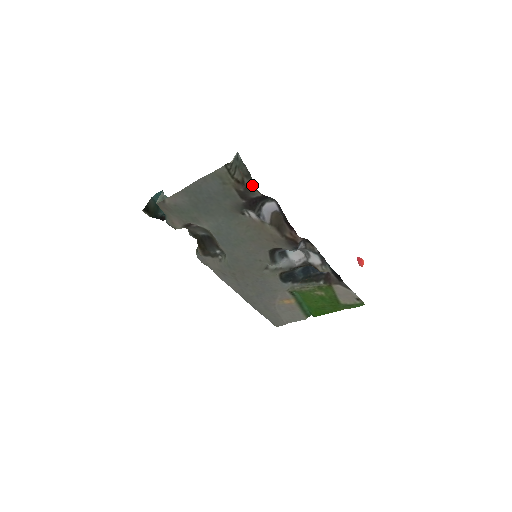
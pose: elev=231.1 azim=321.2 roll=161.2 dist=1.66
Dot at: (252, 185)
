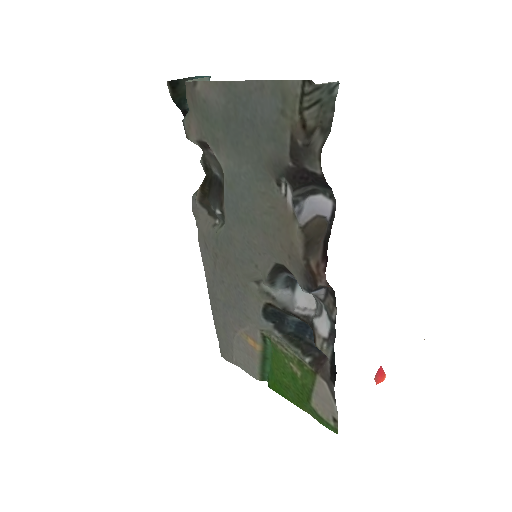
Dot at: (319, 147)
